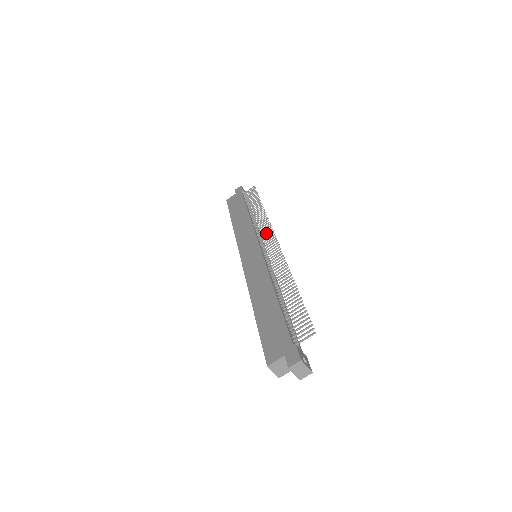
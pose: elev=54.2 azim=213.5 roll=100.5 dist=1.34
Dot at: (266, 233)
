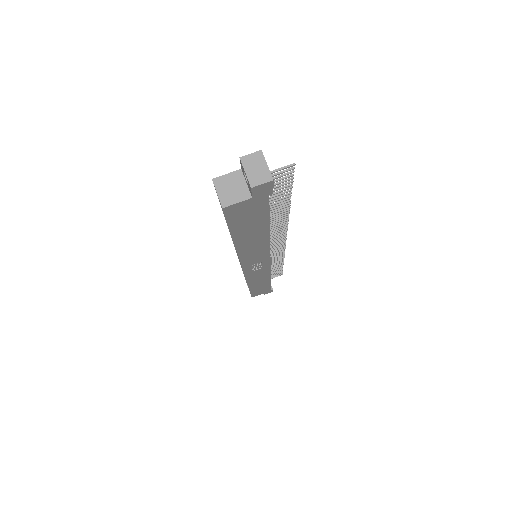
Dot at: (276, 250)
